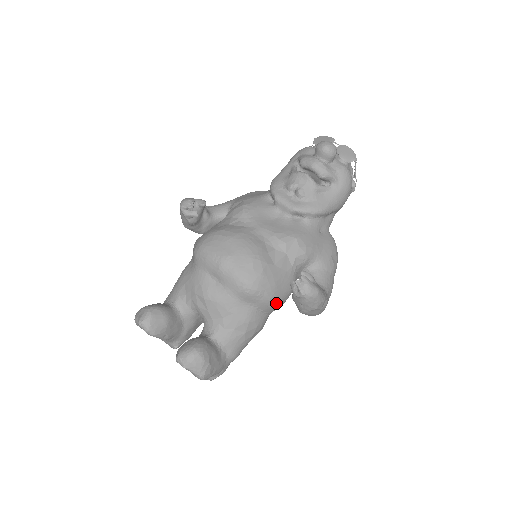
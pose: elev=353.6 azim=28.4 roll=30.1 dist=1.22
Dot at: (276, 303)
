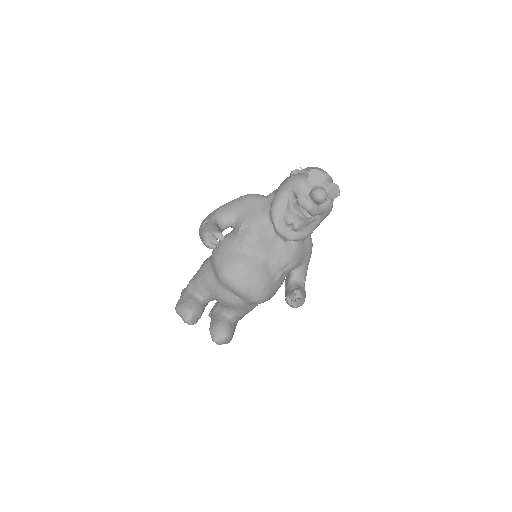
Dot at: occluded
